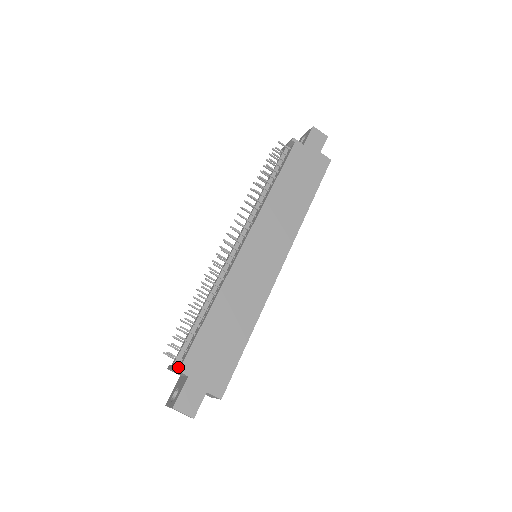
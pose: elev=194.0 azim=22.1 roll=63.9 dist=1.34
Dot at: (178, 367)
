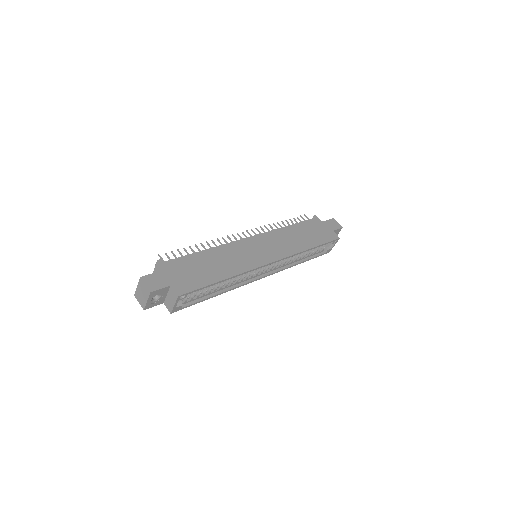
Dot at: (161, 261)
